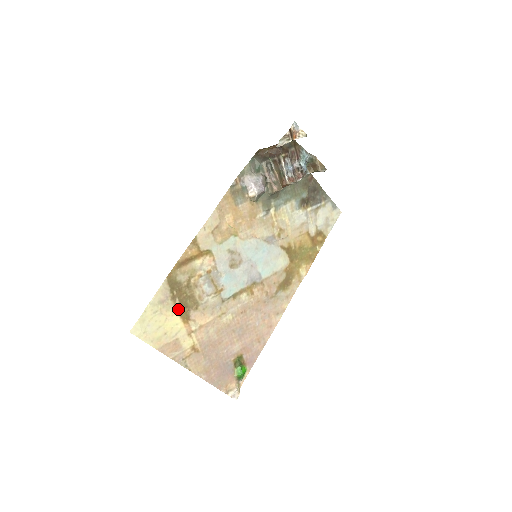
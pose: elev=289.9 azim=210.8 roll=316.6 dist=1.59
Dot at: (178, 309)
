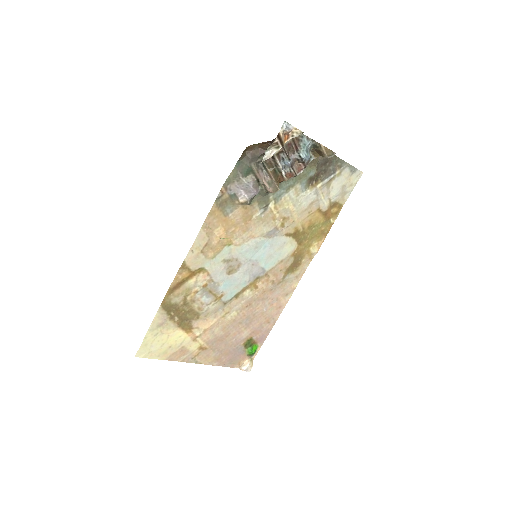
Dot at: (179, 324)
